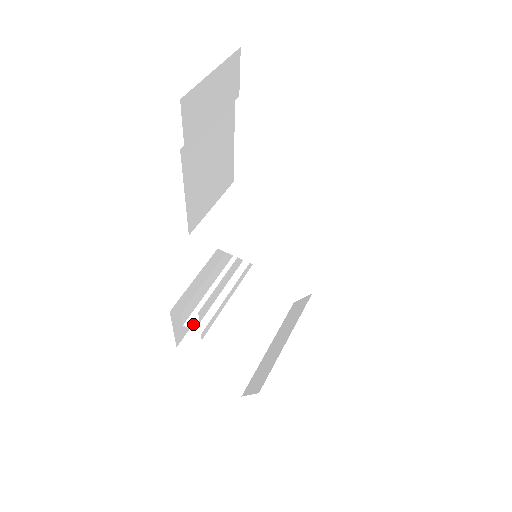
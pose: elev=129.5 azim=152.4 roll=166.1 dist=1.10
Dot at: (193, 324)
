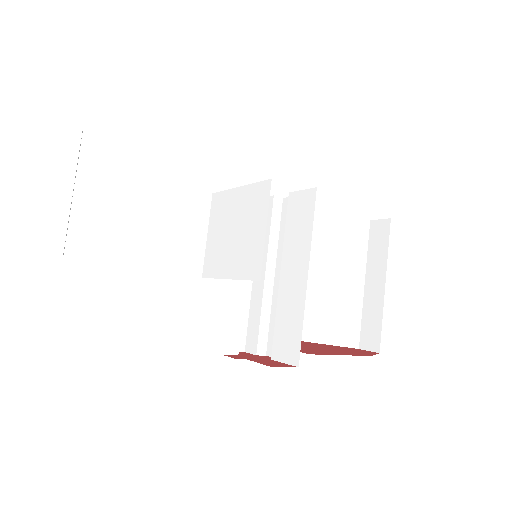
Dot at: (249, 348)
